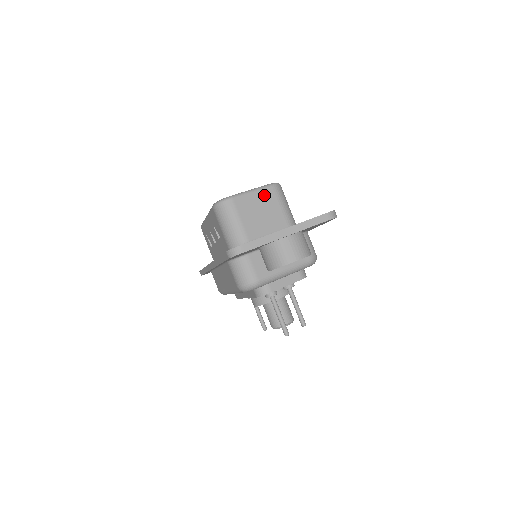
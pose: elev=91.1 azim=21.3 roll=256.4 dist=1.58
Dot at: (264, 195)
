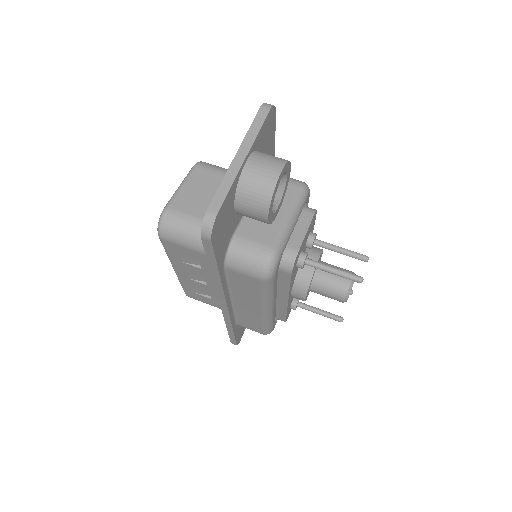
Dot at: (196, 179)
